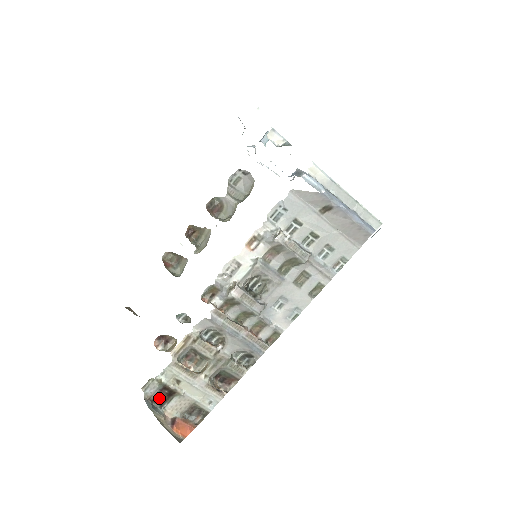
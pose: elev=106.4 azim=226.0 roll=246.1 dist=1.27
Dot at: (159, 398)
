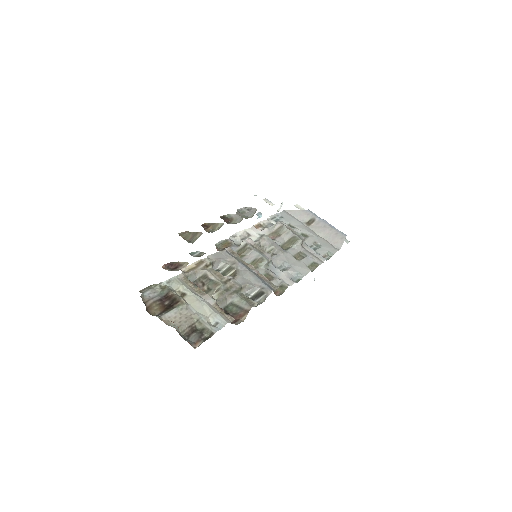
Dot at: (156, 307)
